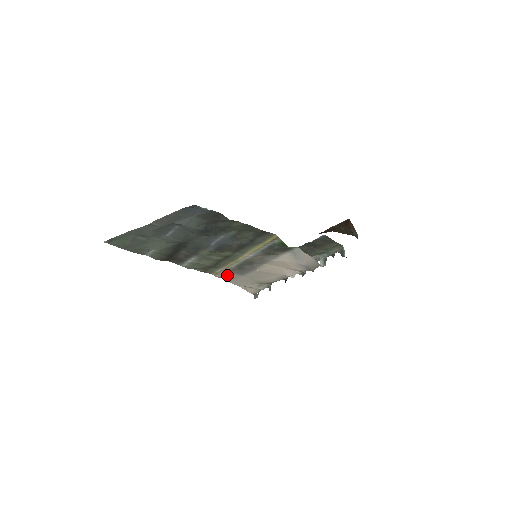
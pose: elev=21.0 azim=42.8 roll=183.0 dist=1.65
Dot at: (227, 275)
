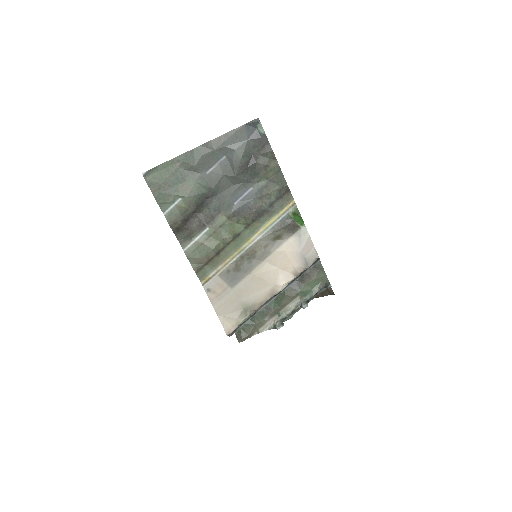
Dot at: (217, 284)
